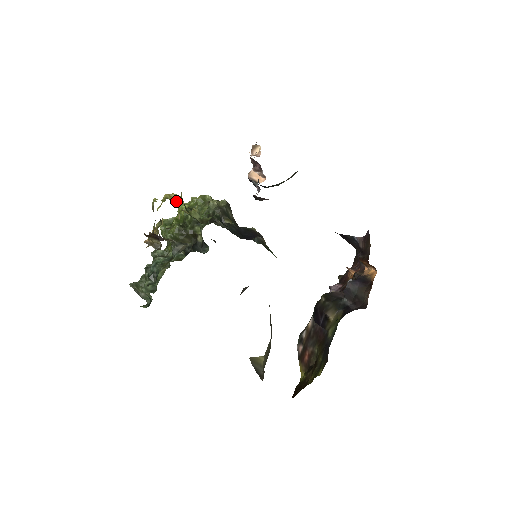
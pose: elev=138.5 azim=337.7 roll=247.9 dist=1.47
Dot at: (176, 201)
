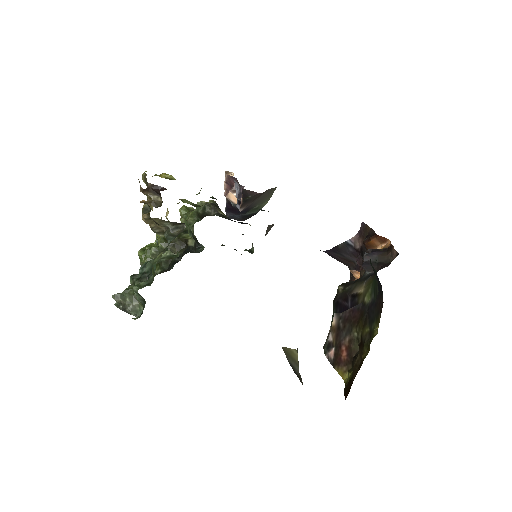
Dot at: (167, 178)
